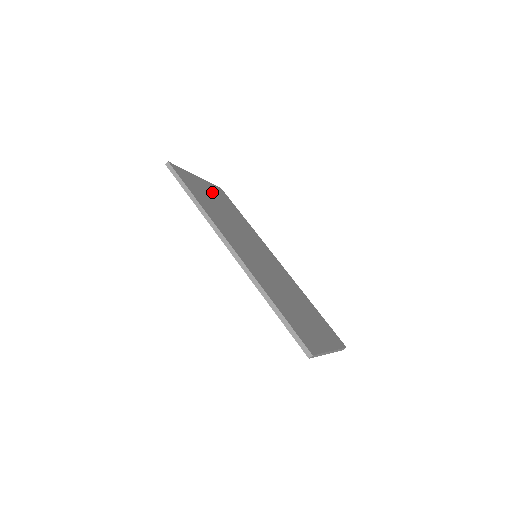
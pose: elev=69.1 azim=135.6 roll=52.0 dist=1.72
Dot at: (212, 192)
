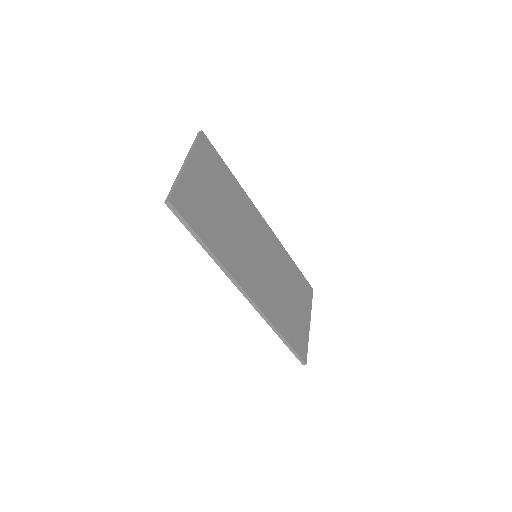
Dot at: (205, 177)
